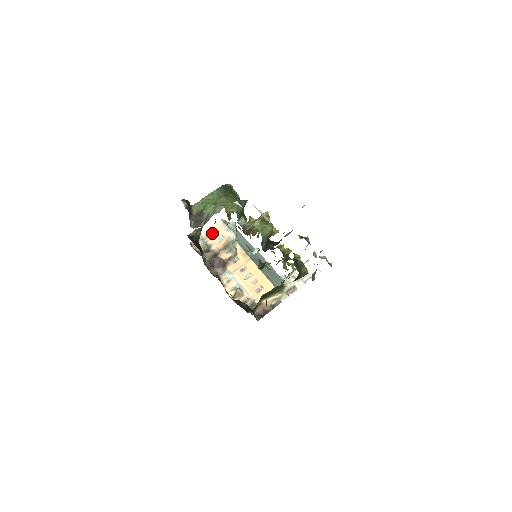
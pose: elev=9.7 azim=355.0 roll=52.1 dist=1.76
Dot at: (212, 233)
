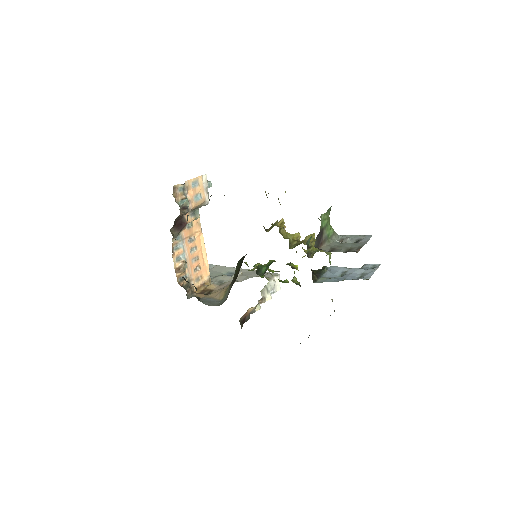
Dot at: (194, 186)
